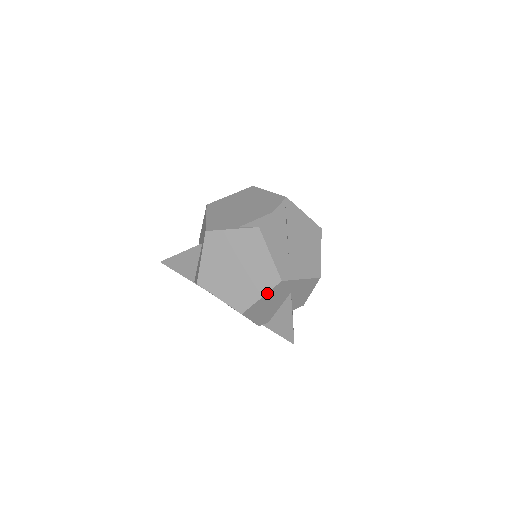
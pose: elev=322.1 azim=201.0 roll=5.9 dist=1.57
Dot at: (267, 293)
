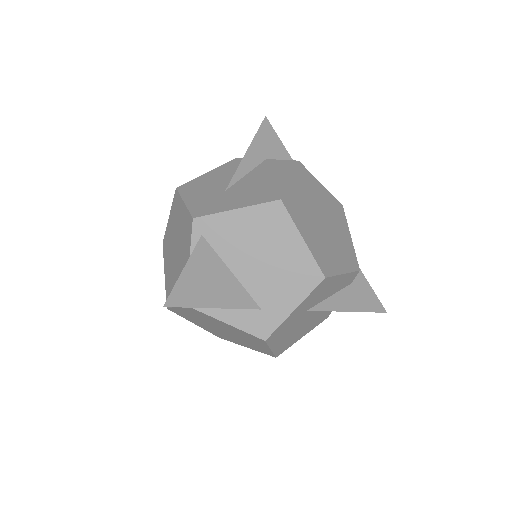
Dot at: (270, 347)
